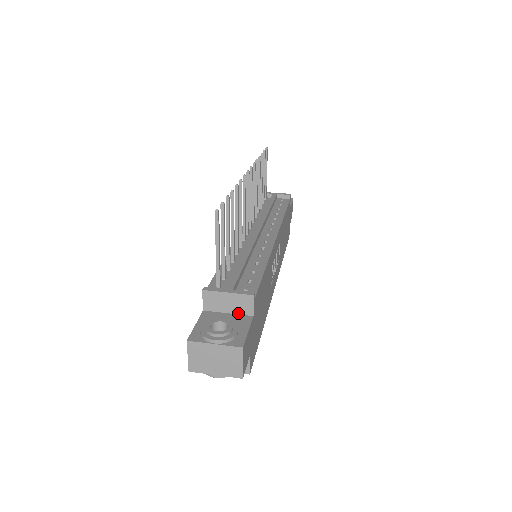
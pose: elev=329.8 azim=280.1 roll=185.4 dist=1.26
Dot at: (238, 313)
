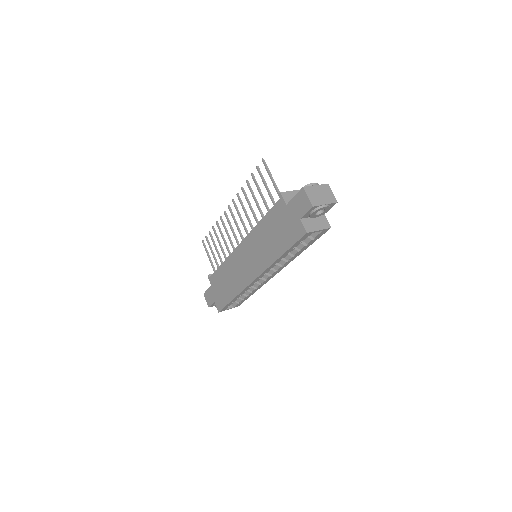
Dot at: occluded
